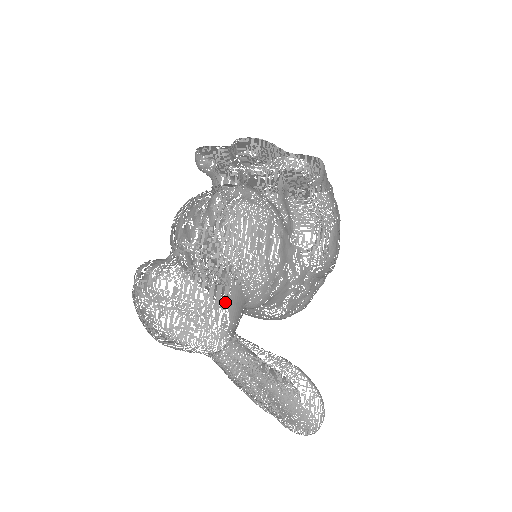
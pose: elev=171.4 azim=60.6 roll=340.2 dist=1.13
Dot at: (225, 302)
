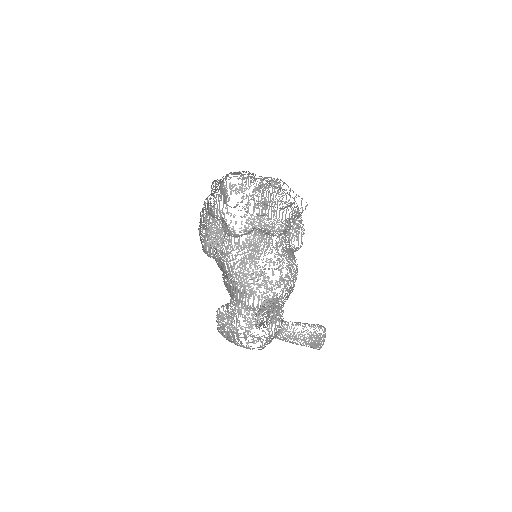
Dot at: occluded
